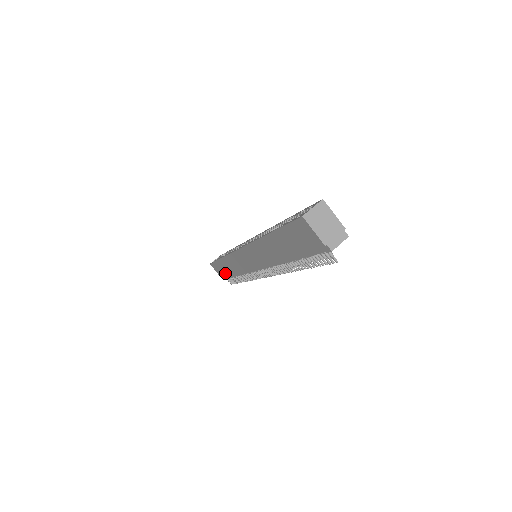
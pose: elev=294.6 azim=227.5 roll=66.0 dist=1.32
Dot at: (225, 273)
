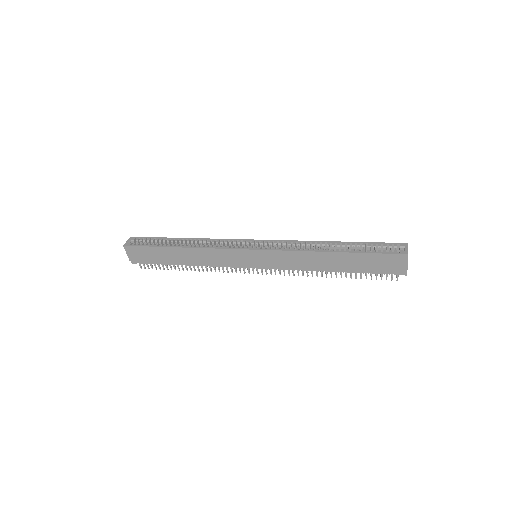
Dot at: (157, 259)
